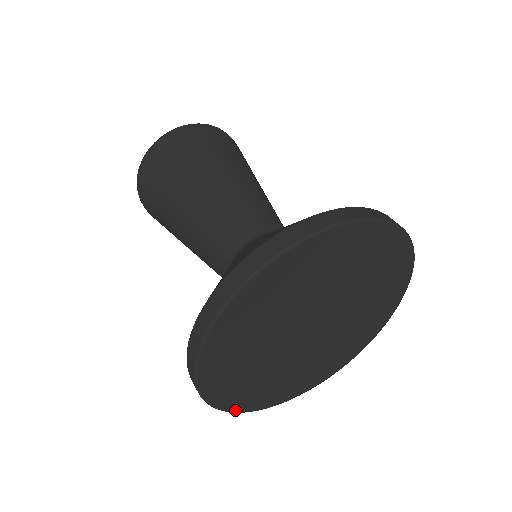
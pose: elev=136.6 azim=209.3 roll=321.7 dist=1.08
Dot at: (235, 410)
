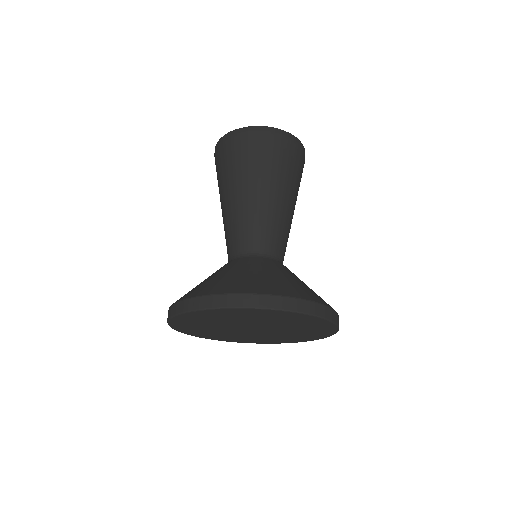
Dot at: (173, 327)
